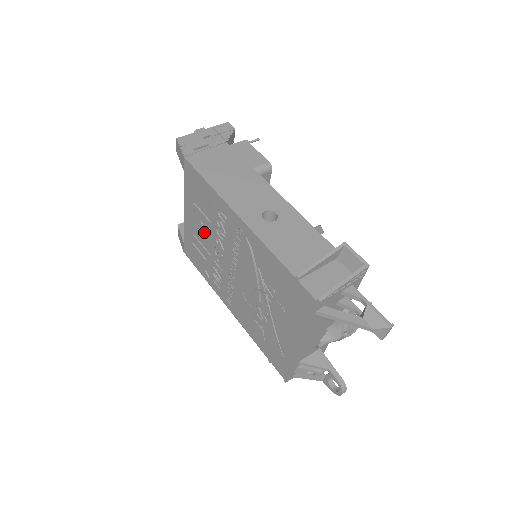
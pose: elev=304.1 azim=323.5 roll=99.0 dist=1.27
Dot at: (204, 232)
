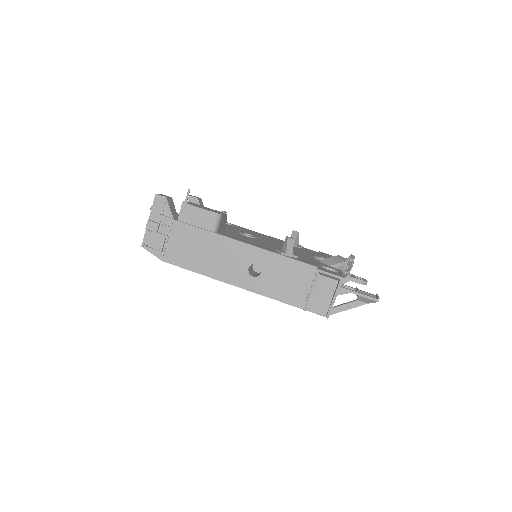
Dot at: occluded
